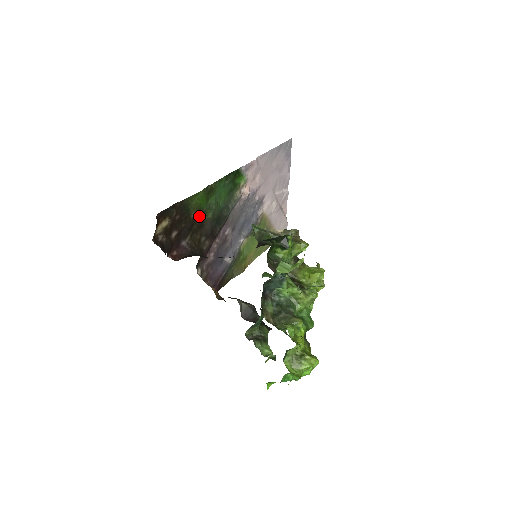
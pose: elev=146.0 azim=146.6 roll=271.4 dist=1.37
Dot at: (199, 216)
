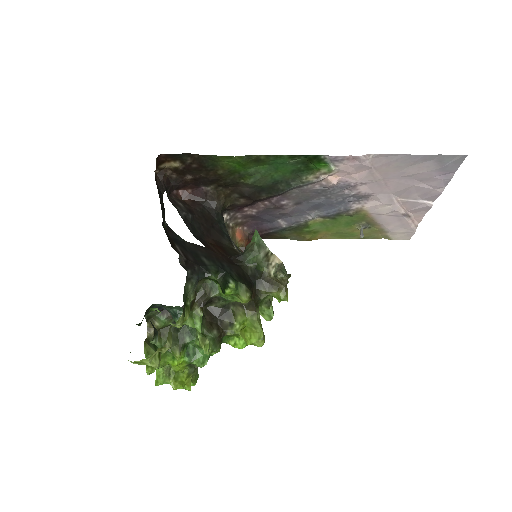
Dot at: (232, 176)
